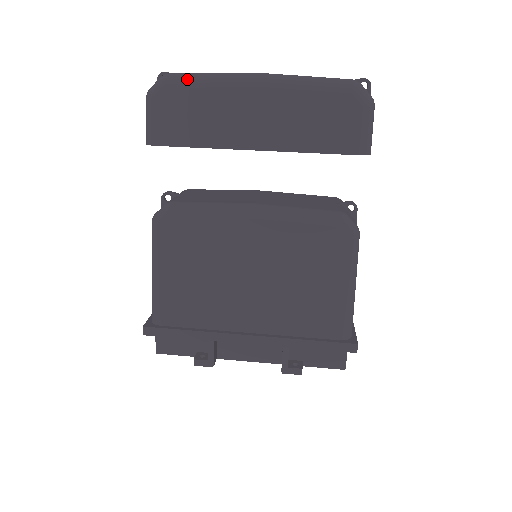
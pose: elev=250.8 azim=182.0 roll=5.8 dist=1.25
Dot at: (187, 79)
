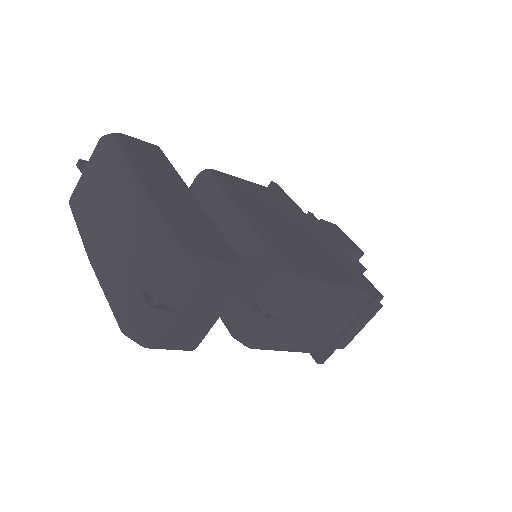
Dot at: occluded
